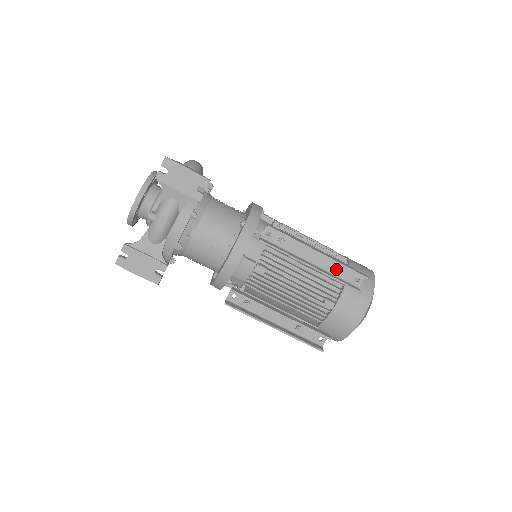
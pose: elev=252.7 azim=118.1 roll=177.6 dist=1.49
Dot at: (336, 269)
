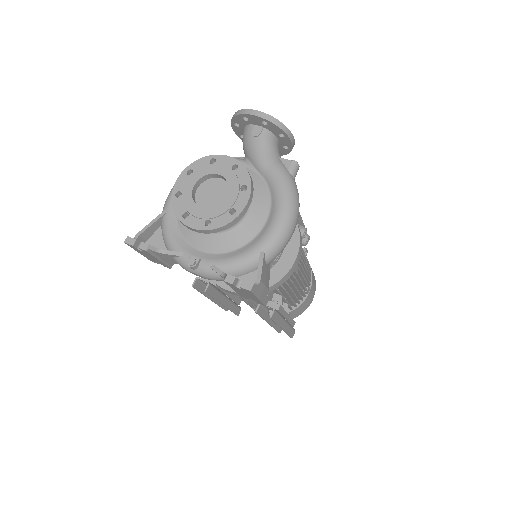
Dot at: occluded
